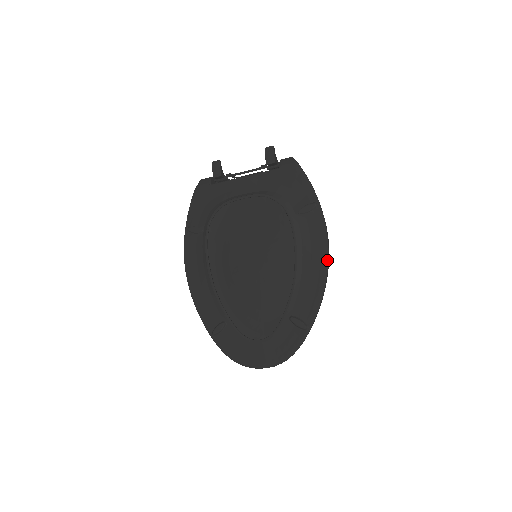
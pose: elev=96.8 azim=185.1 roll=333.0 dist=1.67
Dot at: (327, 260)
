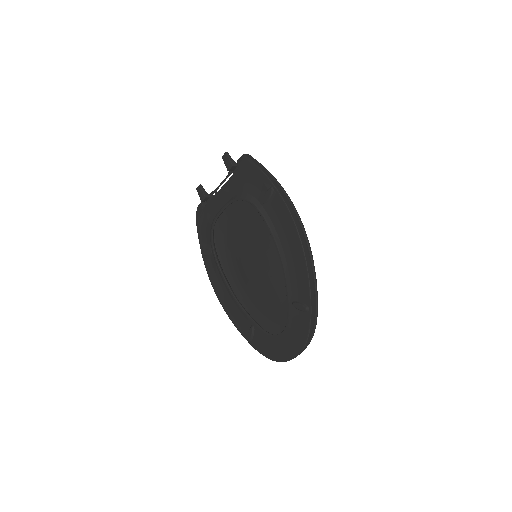
Dot at: (298, 237)
